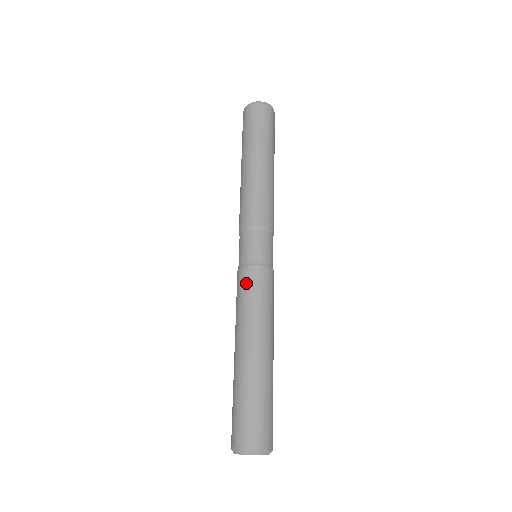
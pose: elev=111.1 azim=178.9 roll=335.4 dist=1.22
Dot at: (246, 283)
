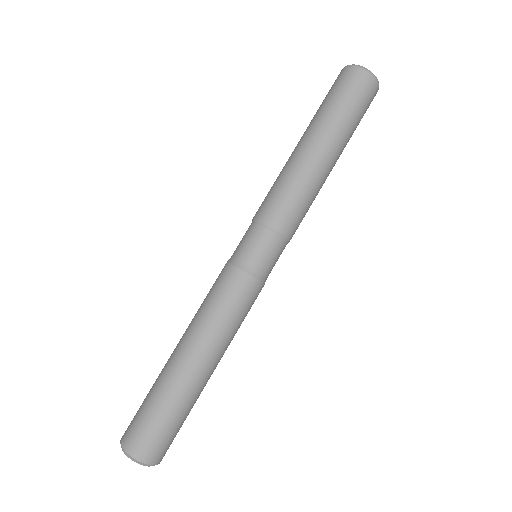
Dot at: (223, 284)
